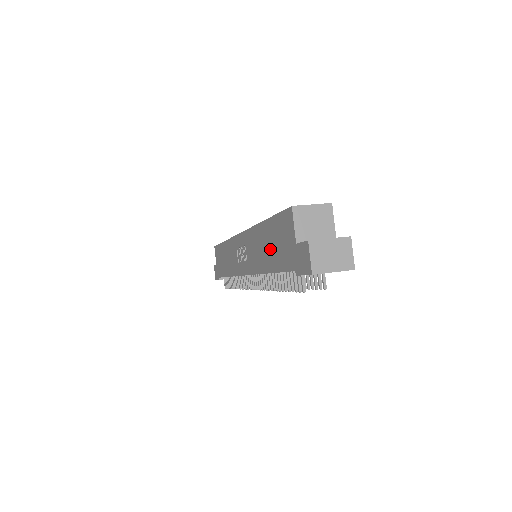
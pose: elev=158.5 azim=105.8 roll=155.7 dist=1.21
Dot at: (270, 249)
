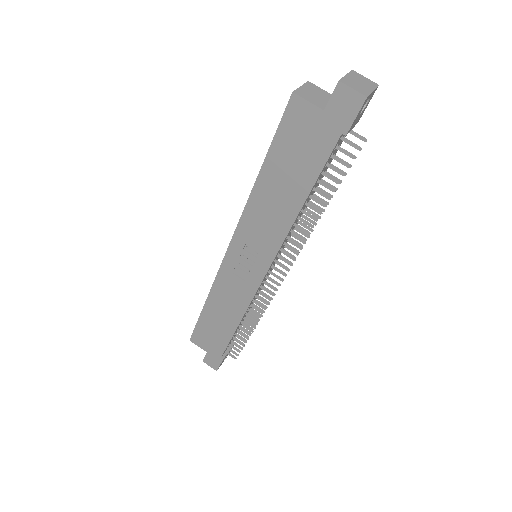
Dot at: (289, 179)
